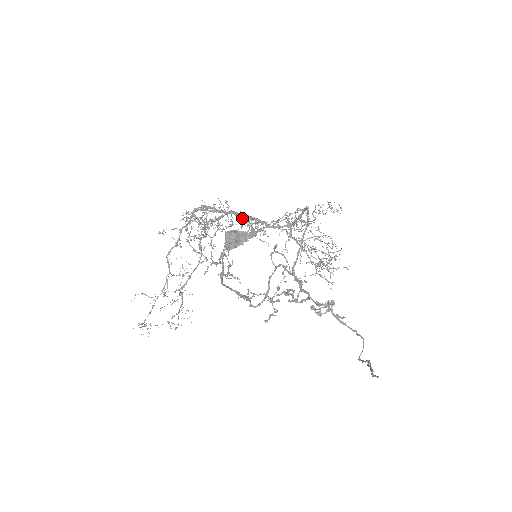
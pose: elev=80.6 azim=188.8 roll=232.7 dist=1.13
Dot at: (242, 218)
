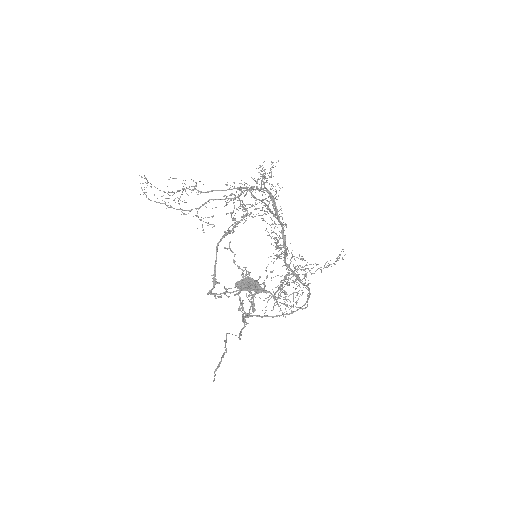
Dot at: (278, 247)
